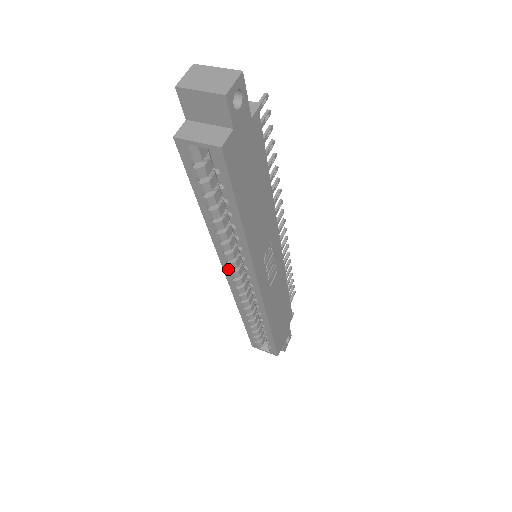
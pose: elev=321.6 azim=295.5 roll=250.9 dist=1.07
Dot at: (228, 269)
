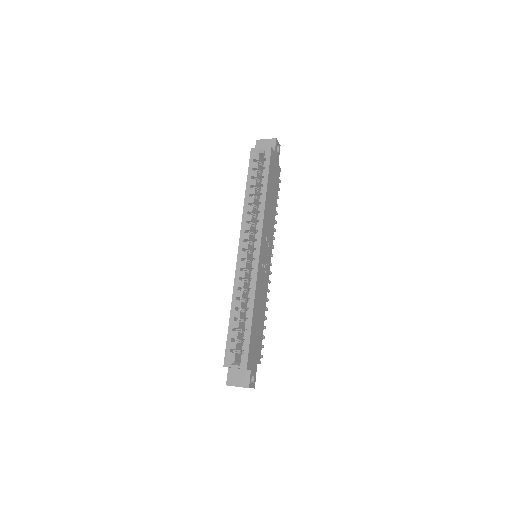
Dot at: (243, 239)
